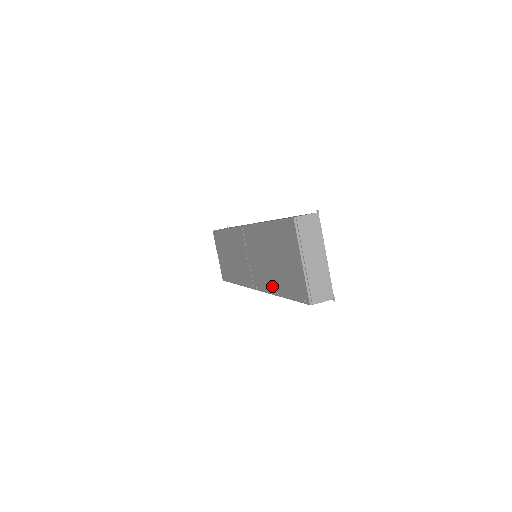
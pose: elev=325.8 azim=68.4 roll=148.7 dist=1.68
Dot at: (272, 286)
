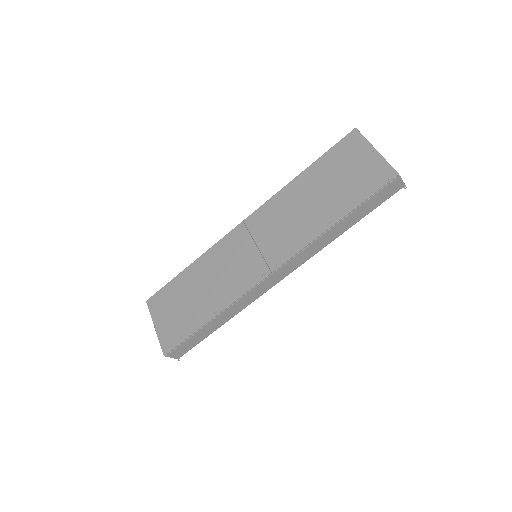
Dot at: (319, 225)
